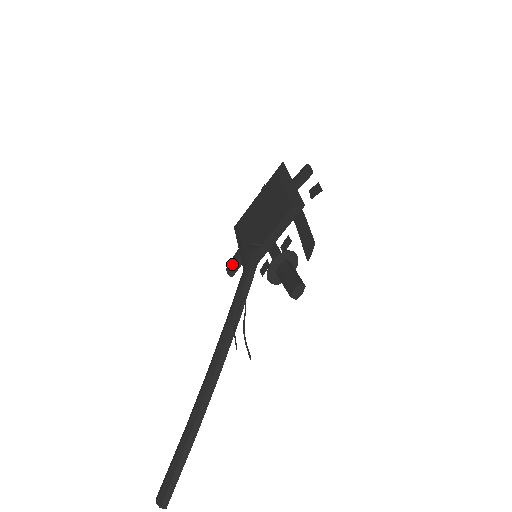
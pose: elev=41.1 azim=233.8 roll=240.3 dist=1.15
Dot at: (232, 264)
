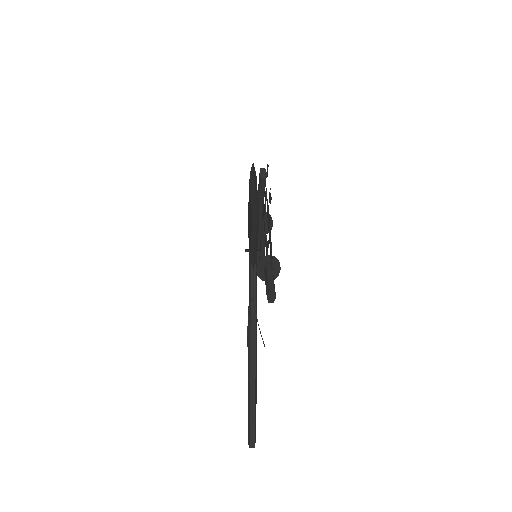
Dot at: occluded
